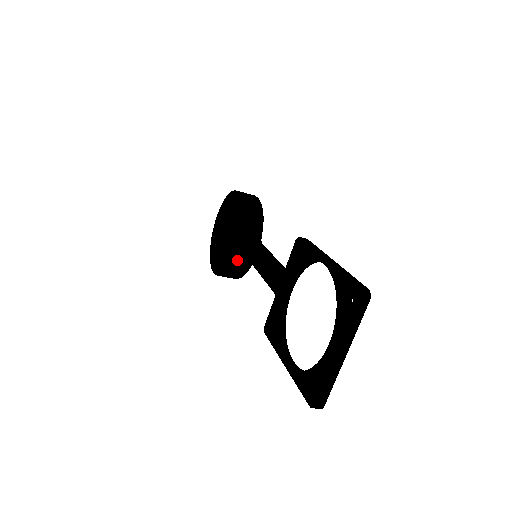
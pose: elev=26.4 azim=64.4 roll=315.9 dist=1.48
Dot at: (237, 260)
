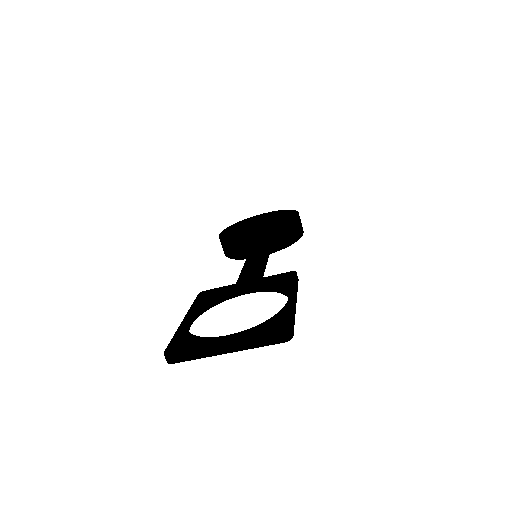
Dot at: (243, 243)
